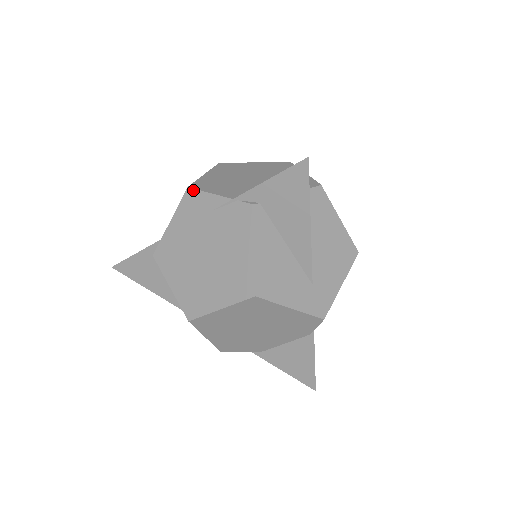
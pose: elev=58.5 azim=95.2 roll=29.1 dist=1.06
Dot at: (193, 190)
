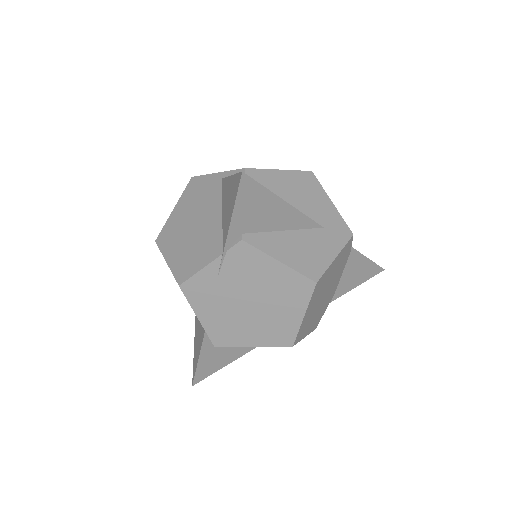
Dot at: (186, 283)
